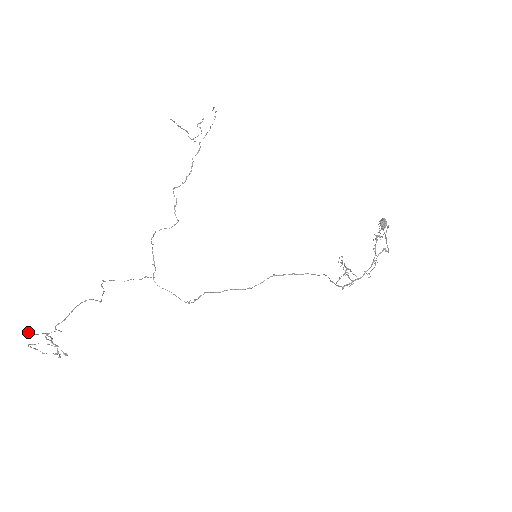
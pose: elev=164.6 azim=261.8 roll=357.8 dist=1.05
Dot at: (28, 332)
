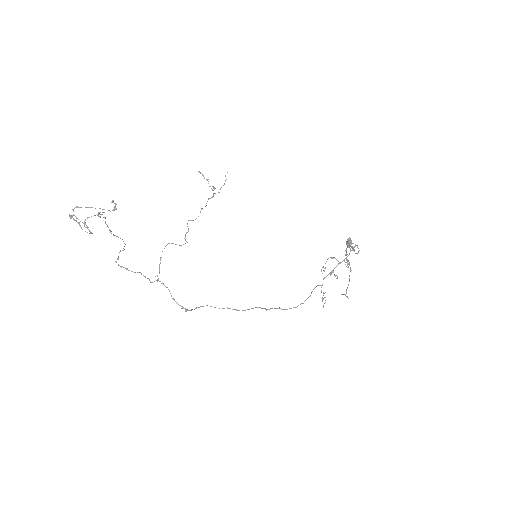
Dot at: (69, 214)
